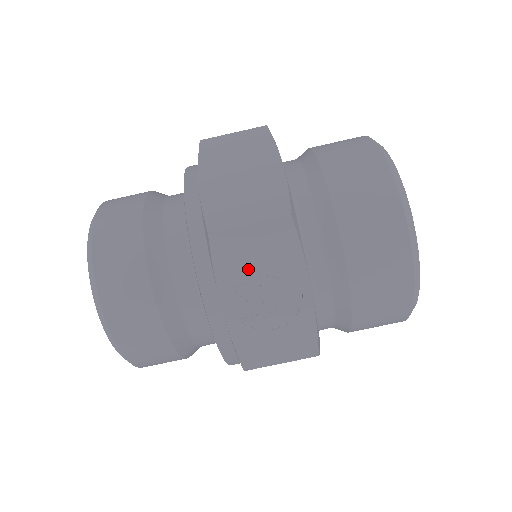
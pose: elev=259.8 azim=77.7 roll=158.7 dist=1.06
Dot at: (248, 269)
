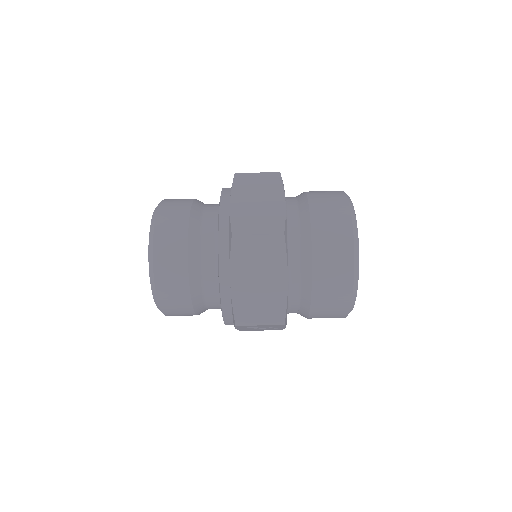
Dot at: occluded
